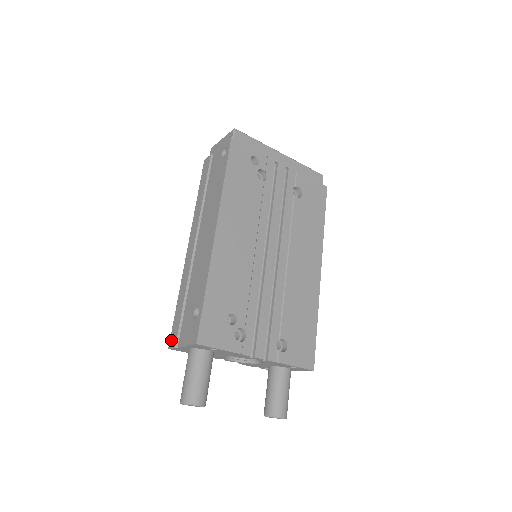
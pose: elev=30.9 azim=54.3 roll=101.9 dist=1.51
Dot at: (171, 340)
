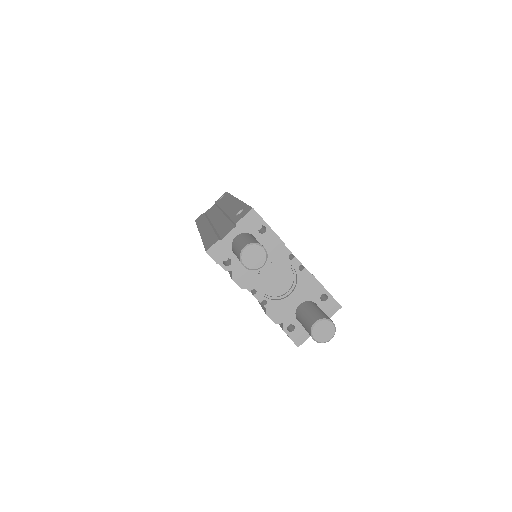
Dot at: (209, 246)
